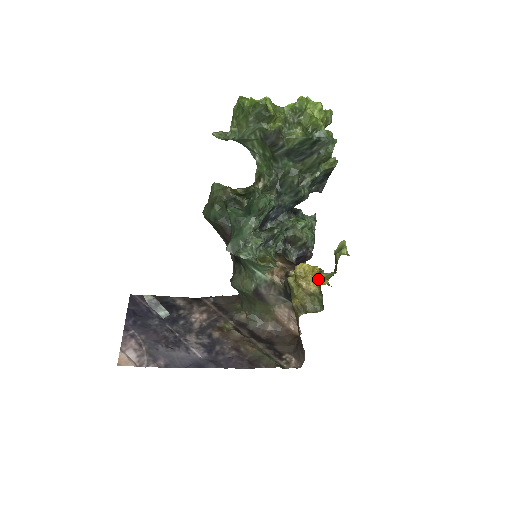
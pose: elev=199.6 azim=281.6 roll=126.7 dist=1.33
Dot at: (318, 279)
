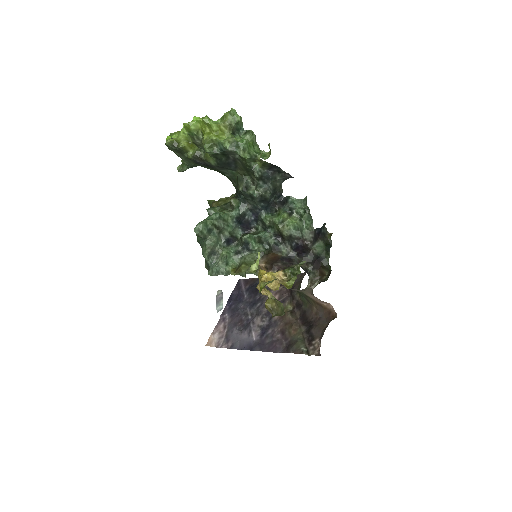
Dot at: (260, 289)
